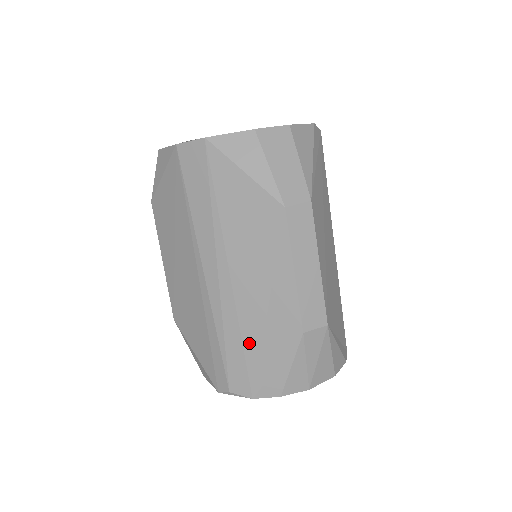
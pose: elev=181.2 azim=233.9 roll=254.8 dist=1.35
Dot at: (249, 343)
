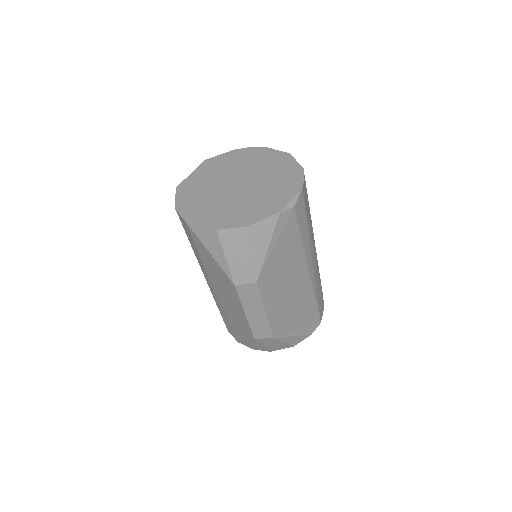
Dot at: (231, 322)
